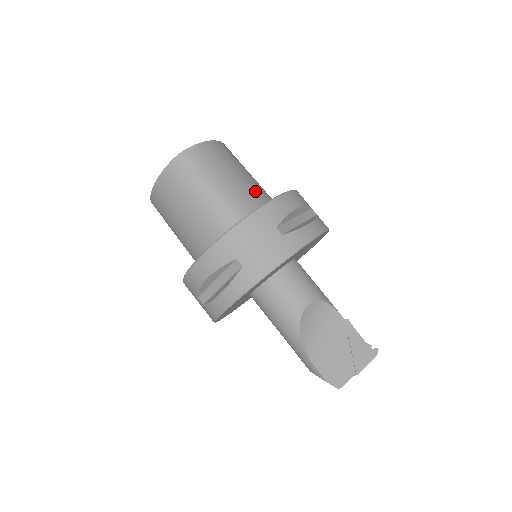
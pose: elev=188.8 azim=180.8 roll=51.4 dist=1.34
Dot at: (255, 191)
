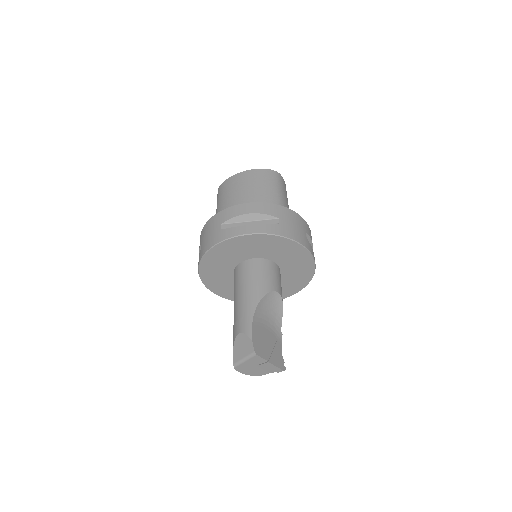
Dot at: occluded
